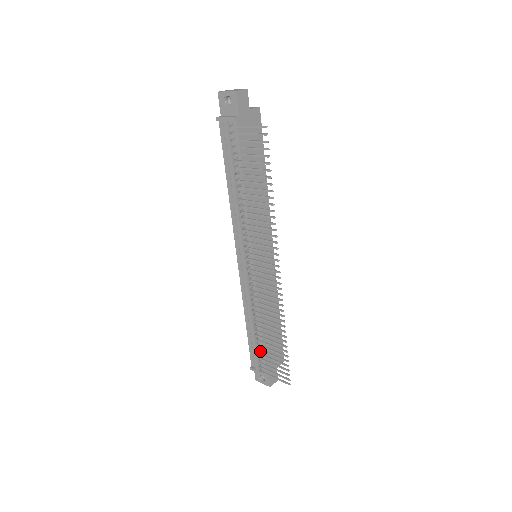
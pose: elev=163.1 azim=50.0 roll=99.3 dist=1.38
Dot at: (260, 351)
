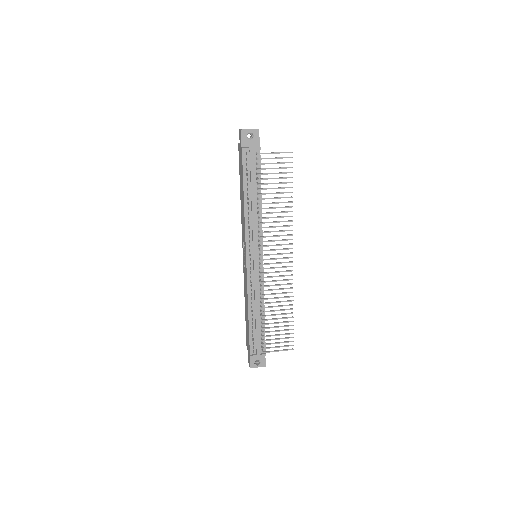
Dot at: (261, 336)
